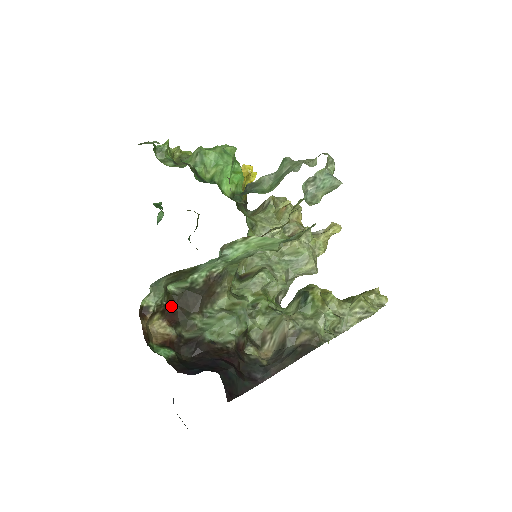
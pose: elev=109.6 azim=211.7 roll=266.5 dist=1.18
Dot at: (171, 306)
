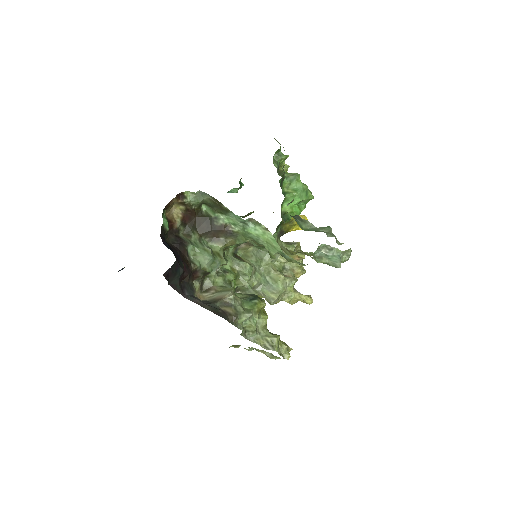
Dot at: (193, 214)
